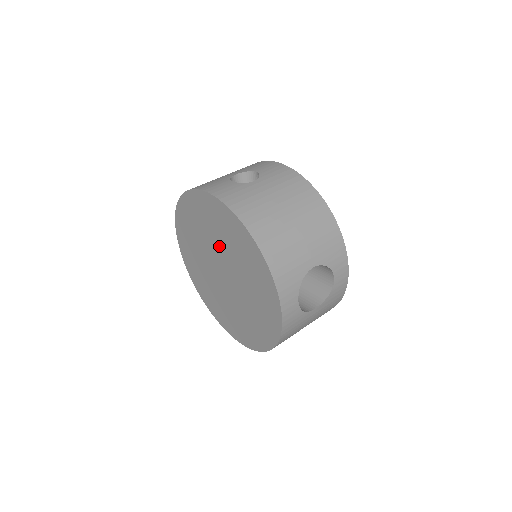
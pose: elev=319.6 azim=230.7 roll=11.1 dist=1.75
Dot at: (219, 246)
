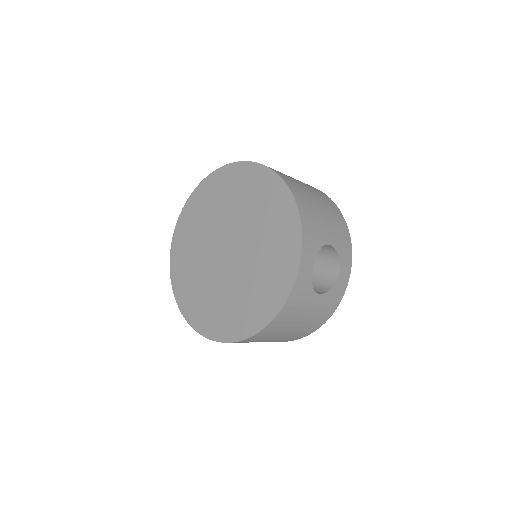
Dot at: (236, 217)
